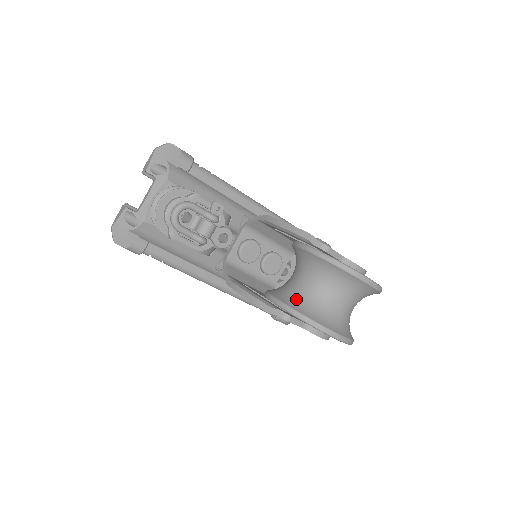
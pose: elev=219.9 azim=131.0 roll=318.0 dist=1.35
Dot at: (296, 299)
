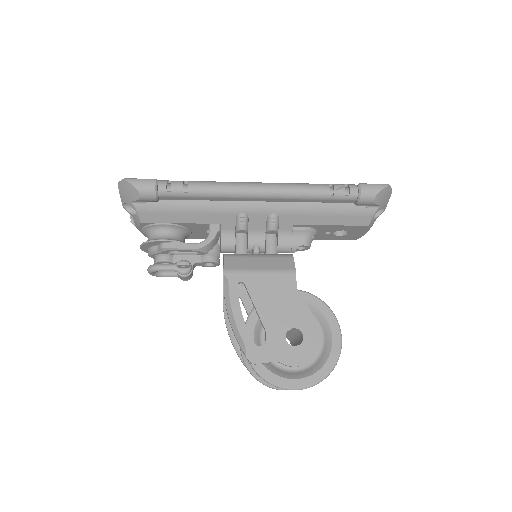
Dot at: occluded
